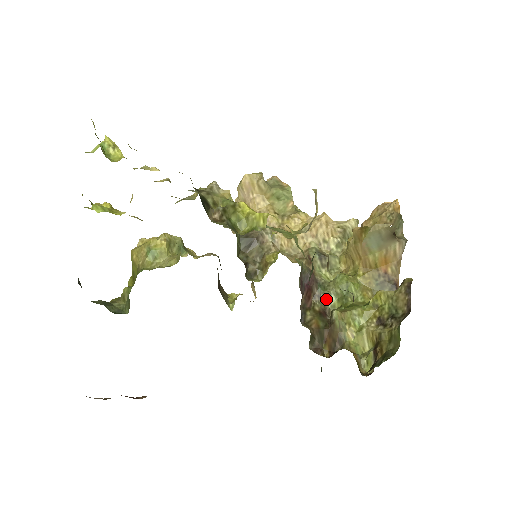
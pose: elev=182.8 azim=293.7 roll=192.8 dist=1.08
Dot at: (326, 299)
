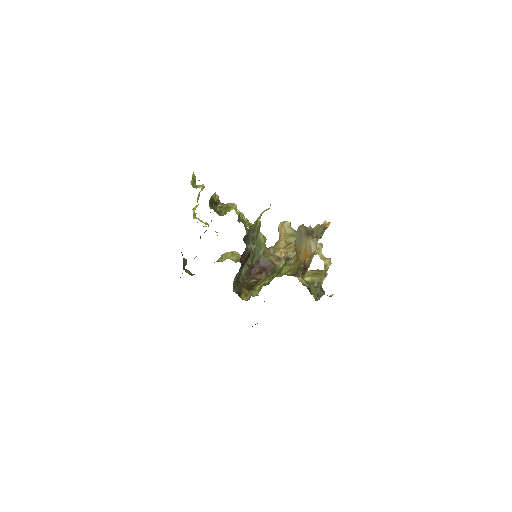
Dot at: occluded
